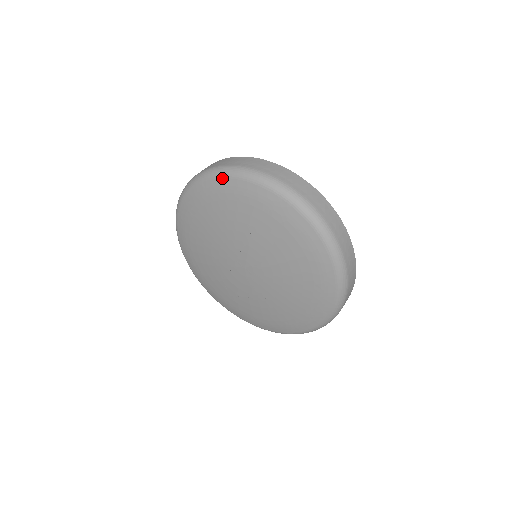
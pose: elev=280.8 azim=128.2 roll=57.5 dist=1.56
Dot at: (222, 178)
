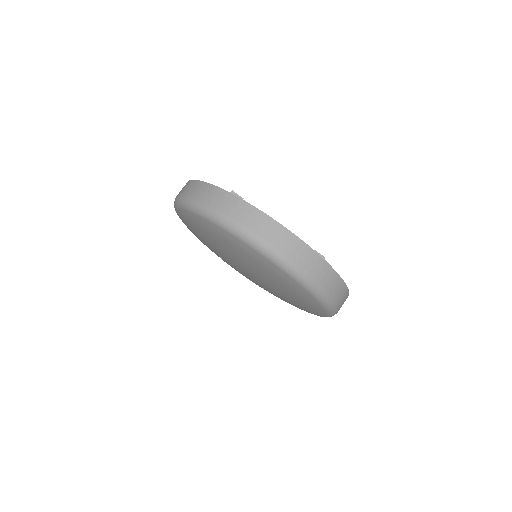
Dot at: (201, 217)
